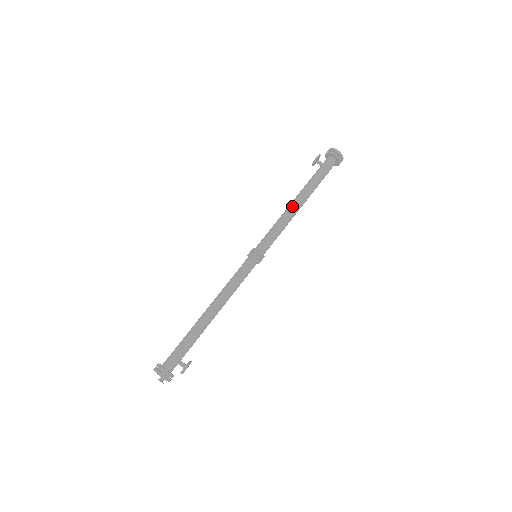
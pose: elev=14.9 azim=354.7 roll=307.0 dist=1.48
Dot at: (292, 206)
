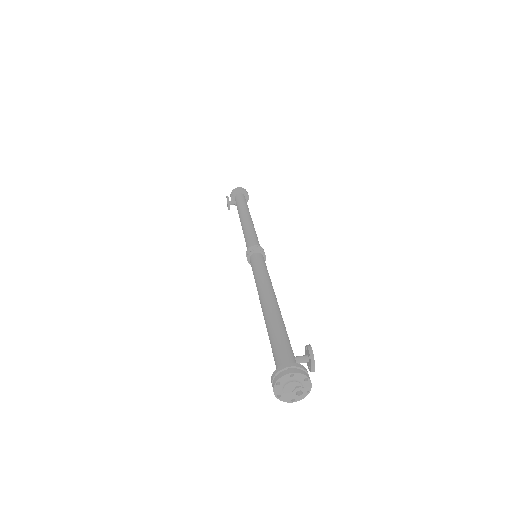
Dot at: (244, 220)
